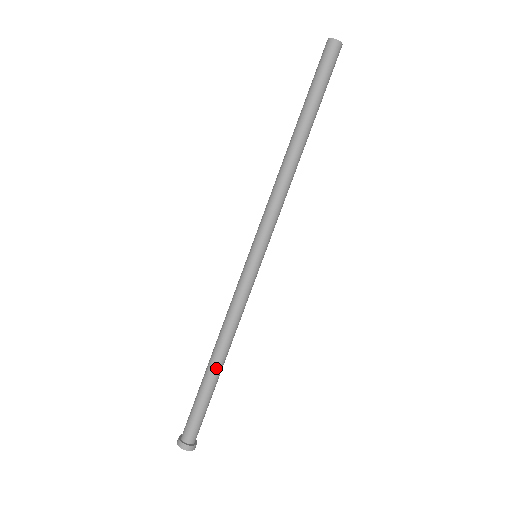
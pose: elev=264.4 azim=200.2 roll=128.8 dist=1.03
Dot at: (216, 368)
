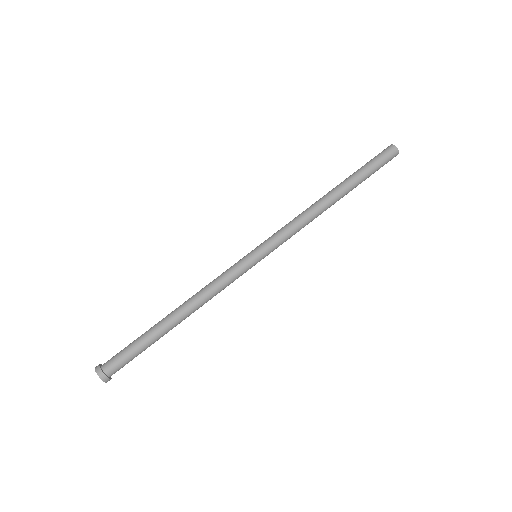
Dot at: (173, 325)
